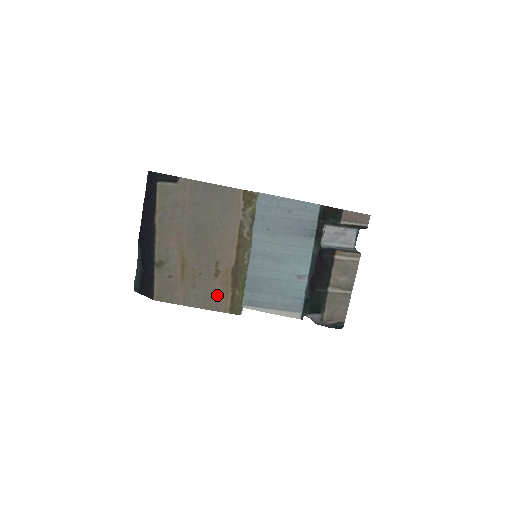
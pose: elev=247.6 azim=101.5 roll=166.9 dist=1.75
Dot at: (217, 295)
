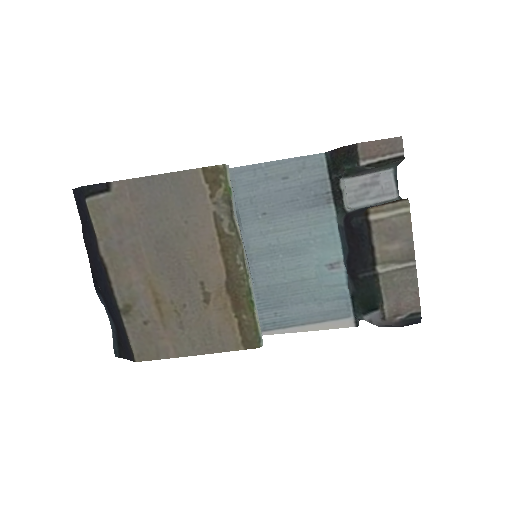
Dot at: (218, 329)
